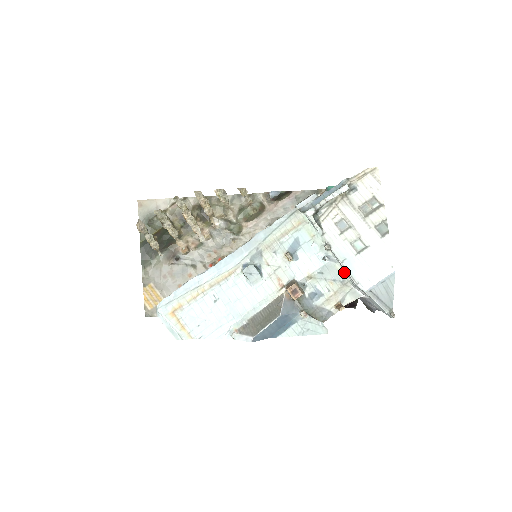
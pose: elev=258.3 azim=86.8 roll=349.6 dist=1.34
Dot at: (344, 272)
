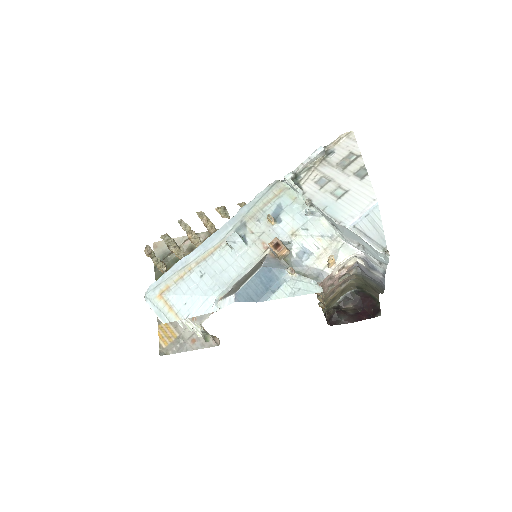
Dot at: (331, 226)
